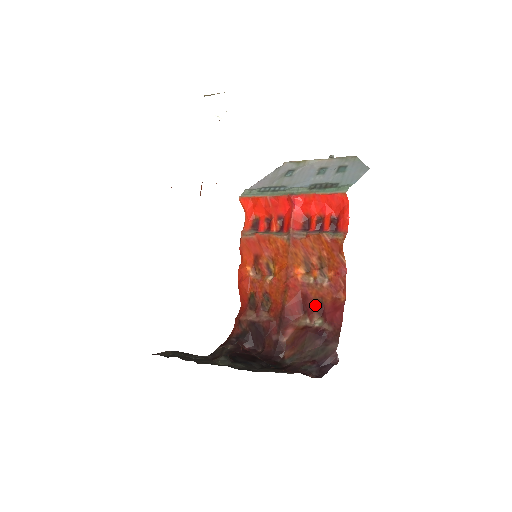
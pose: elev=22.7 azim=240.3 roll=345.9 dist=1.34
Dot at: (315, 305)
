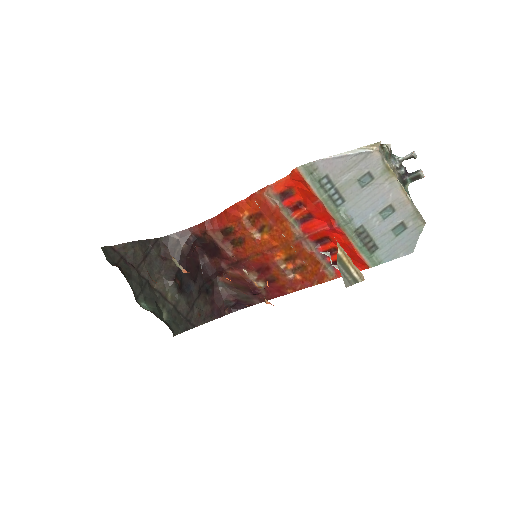
Dot at: (269, 277)
